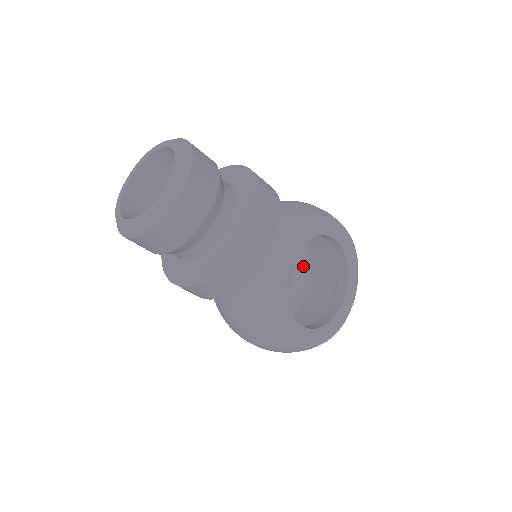
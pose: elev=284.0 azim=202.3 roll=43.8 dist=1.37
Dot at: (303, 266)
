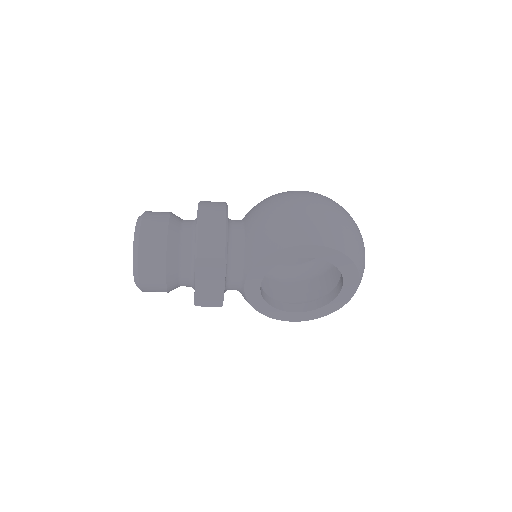
Dot at: occluded
